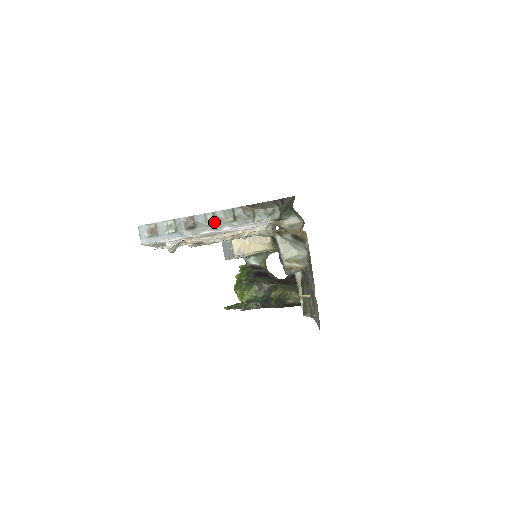
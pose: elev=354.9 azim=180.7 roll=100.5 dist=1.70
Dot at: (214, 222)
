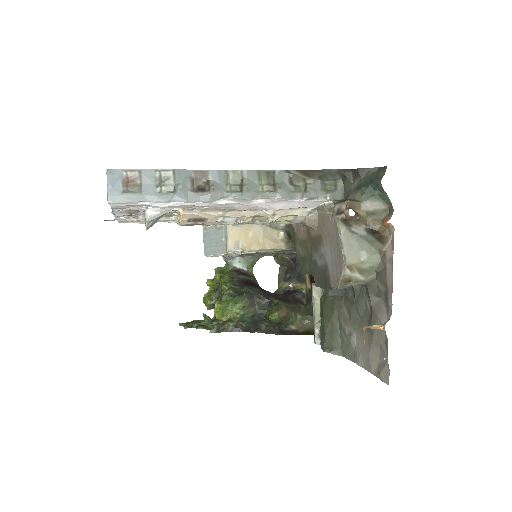
Dot at: (241, 187)
